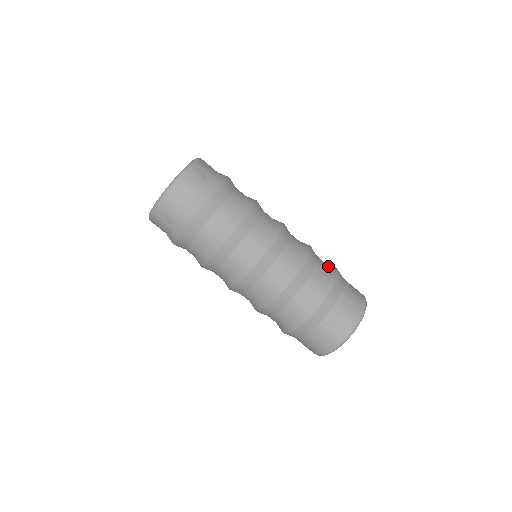
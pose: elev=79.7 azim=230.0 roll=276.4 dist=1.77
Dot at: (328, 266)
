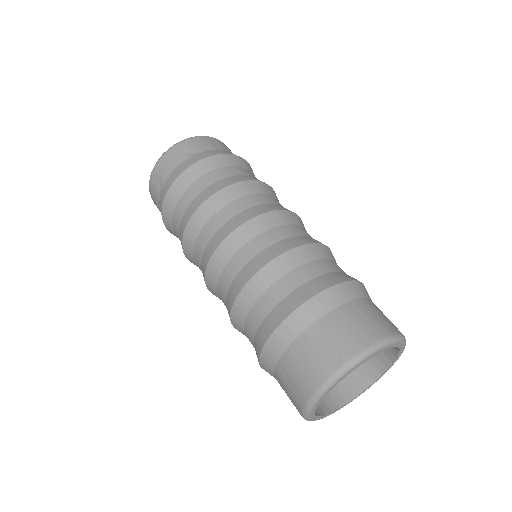
Dot at: occluded
